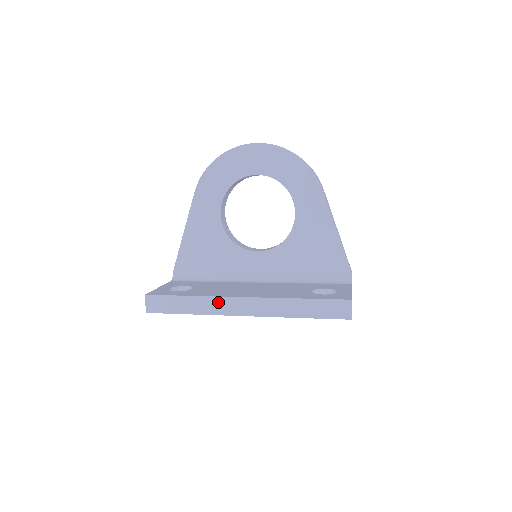
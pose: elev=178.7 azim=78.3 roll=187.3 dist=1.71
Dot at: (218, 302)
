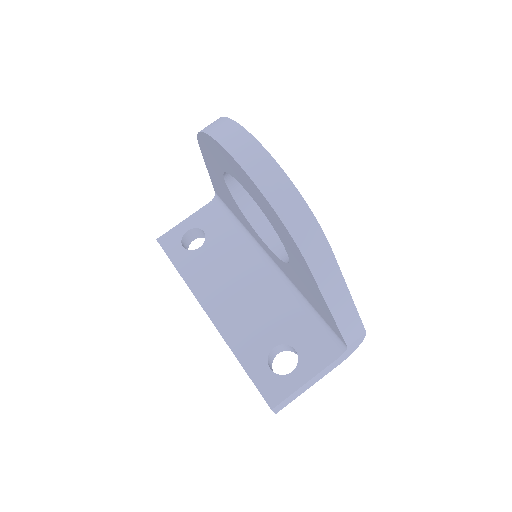
Dot at: occluded
